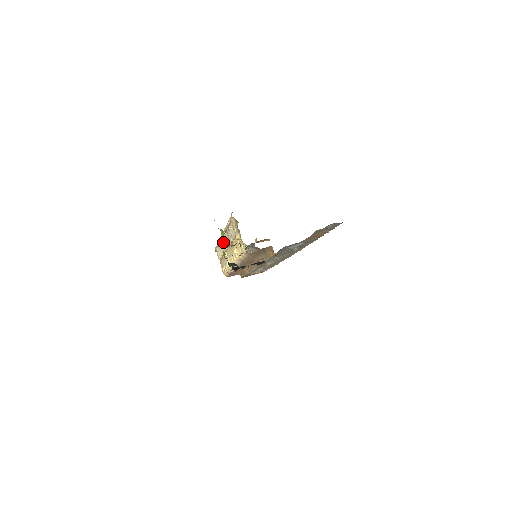
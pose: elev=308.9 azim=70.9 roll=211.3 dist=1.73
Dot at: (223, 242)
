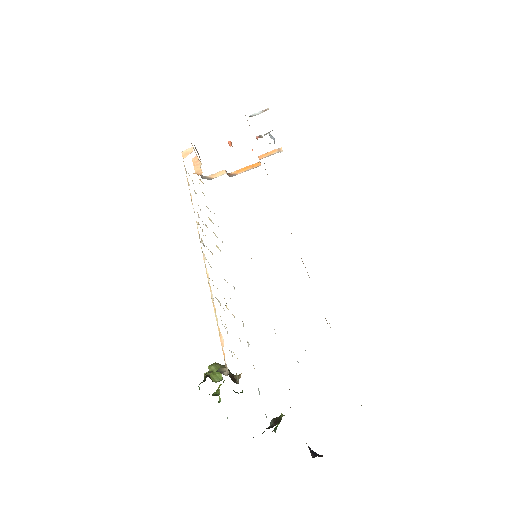
Dot at: (203, 245)
